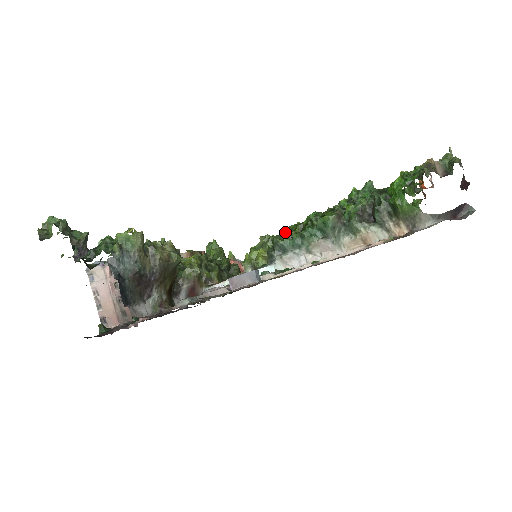
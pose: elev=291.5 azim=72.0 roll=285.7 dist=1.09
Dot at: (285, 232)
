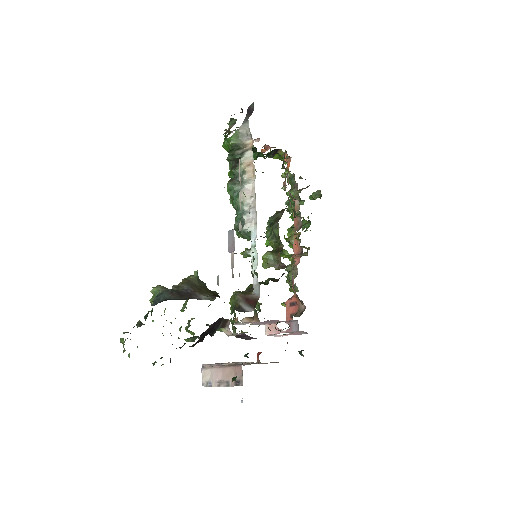
Dot at: occluded
